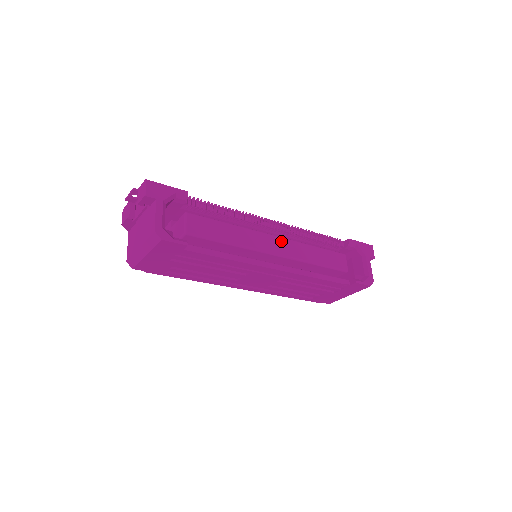
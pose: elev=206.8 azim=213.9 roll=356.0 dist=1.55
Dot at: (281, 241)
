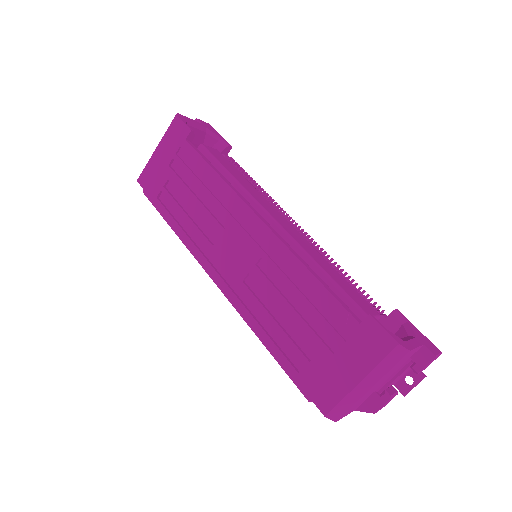
Dot at: (291, 227)
